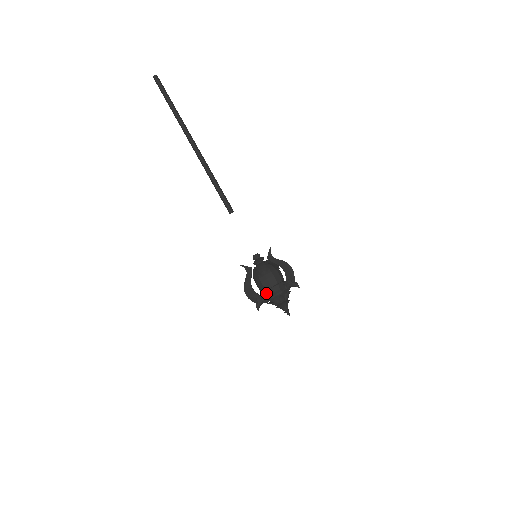
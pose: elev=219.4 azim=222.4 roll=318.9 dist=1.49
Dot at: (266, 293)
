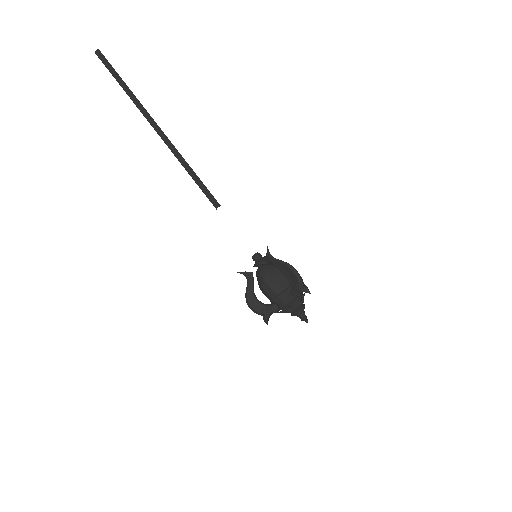
Dot at: (273, 302)
